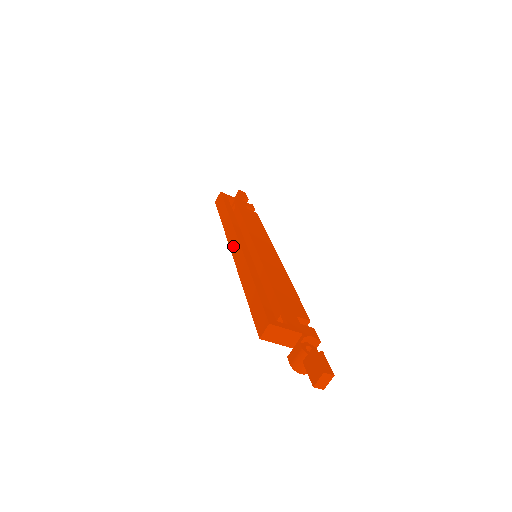
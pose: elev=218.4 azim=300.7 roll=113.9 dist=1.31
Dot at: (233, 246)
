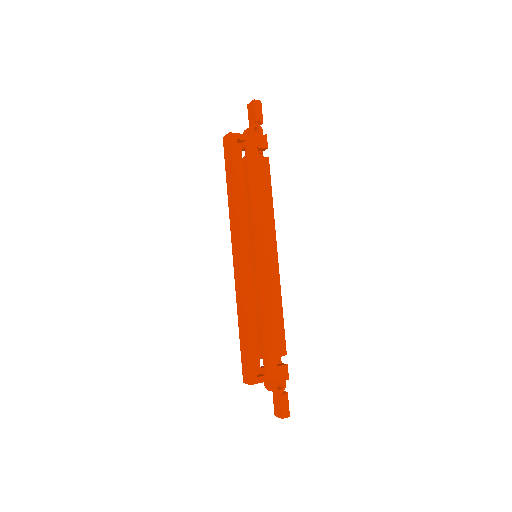
Dot at: (234, 251)
